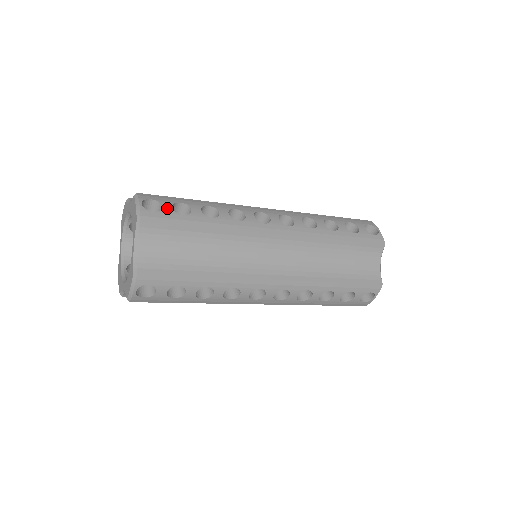
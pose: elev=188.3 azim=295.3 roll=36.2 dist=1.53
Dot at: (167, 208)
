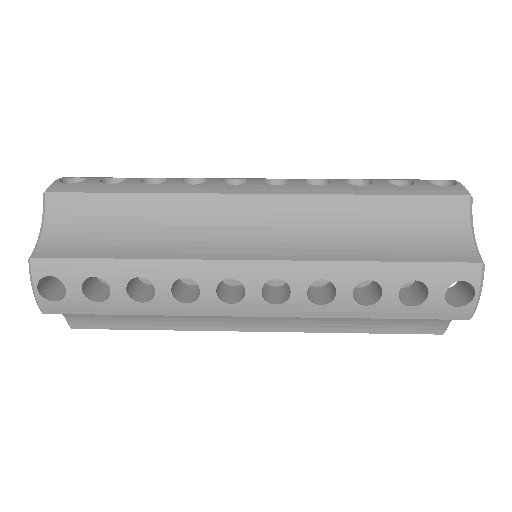
Dot at: (92, 180)
